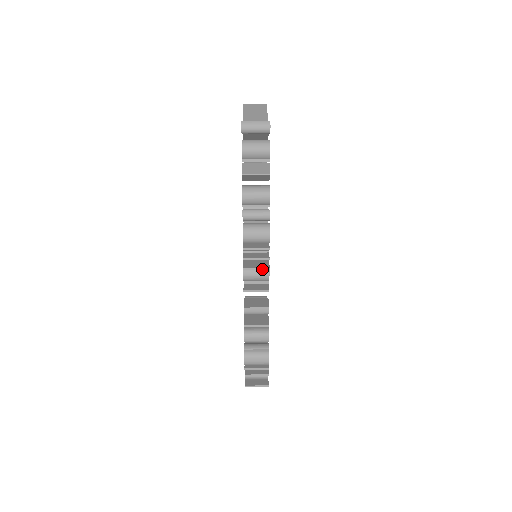
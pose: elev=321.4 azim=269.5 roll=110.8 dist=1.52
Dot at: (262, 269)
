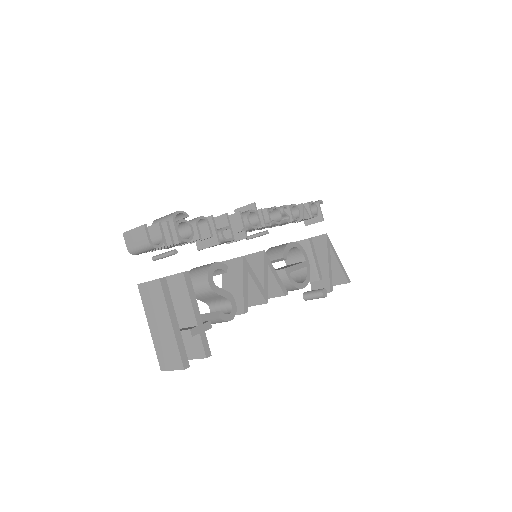
Dot at: (249, 205)
